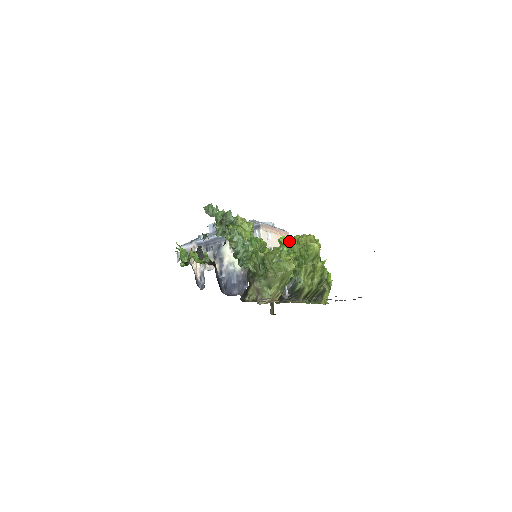
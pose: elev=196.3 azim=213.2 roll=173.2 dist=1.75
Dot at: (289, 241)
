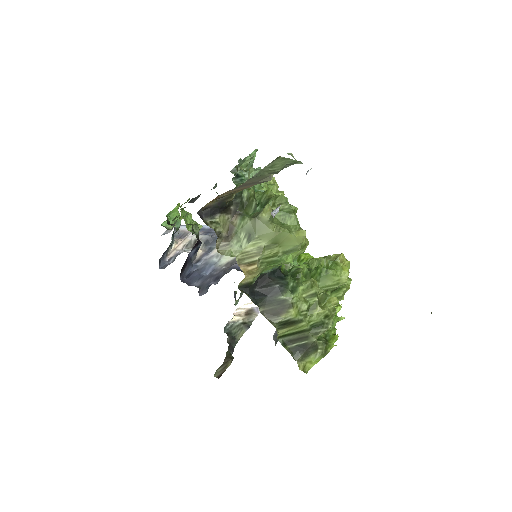
Dot at: occluded
